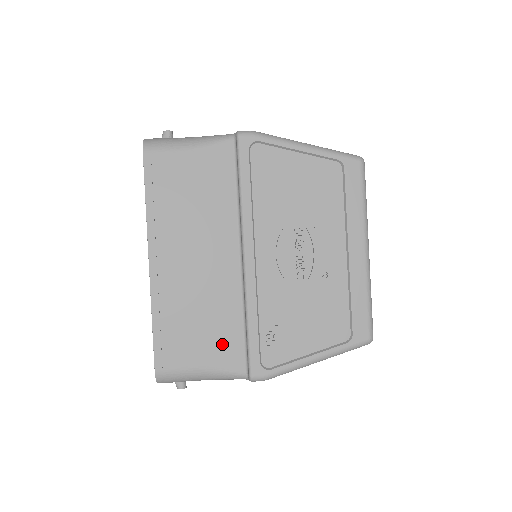
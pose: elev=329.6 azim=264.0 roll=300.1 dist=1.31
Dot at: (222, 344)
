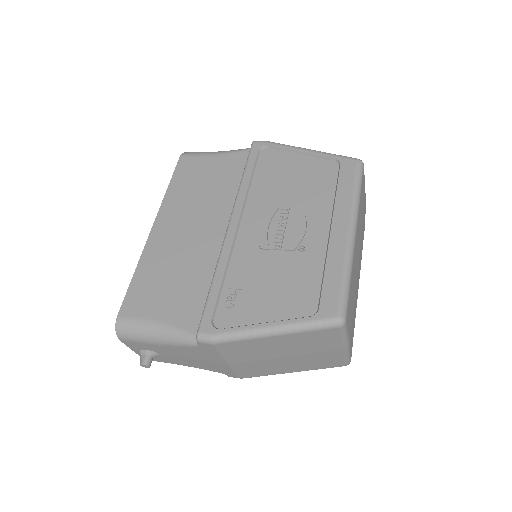
Dot at: (185, 303)
